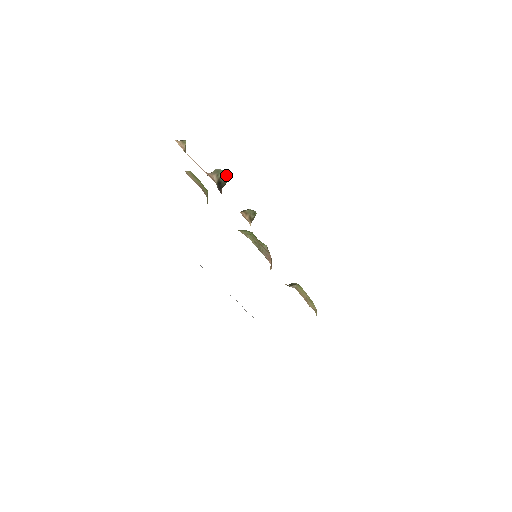
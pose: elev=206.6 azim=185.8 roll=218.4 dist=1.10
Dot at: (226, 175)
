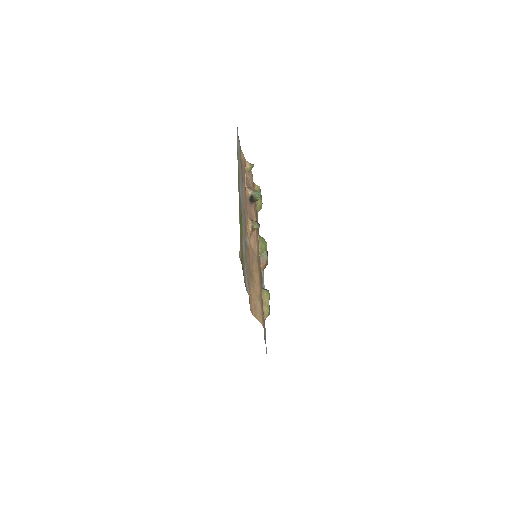
Dot at: (259, 196)
